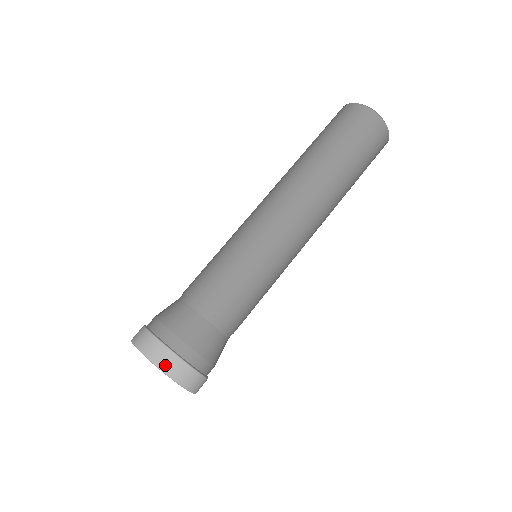
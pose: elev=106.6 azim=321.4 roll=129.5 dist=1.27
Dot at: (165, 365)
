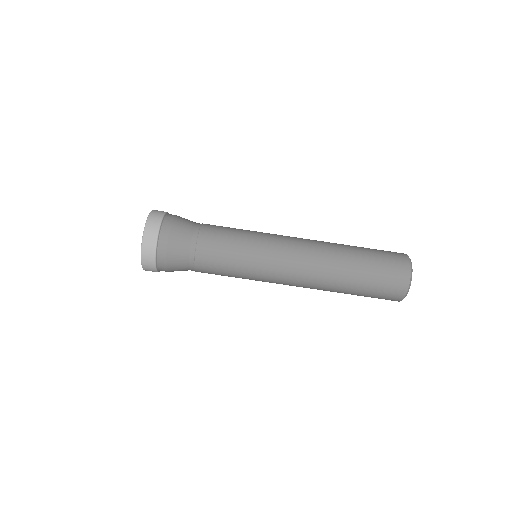
Dot at: (145, 250)
